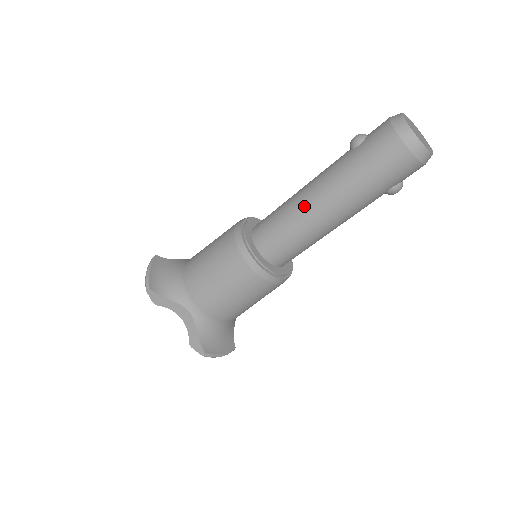
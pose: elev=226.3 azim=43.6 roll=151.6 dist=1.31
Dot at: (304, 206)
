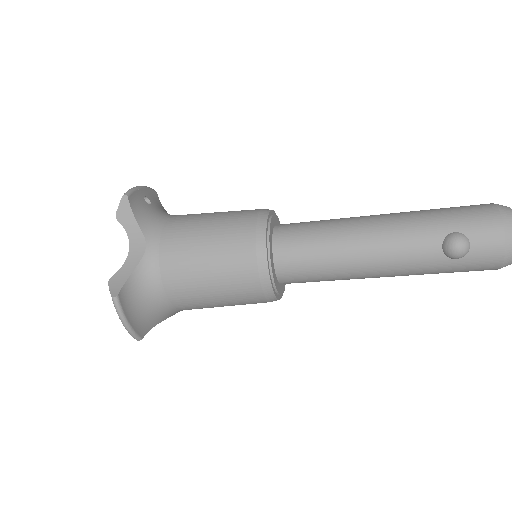
Dot at: (361, 278)
